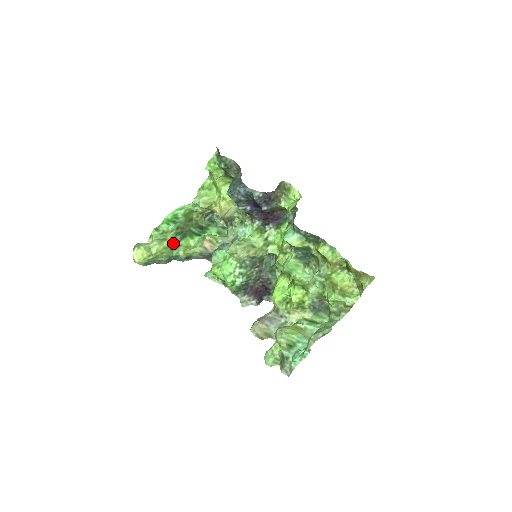
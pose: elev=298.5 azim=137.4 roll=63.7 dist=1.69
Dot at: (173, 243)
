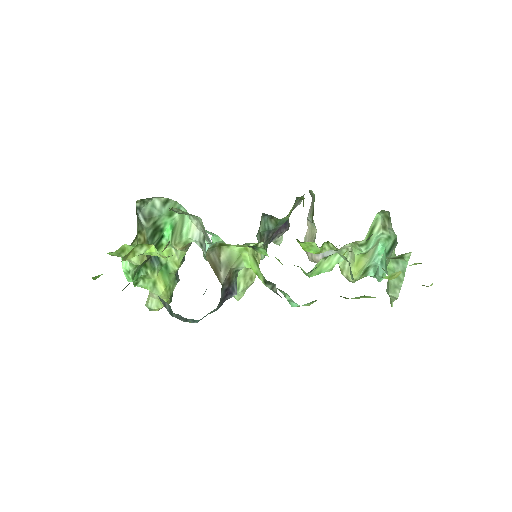
Dot at: (160, 272)
